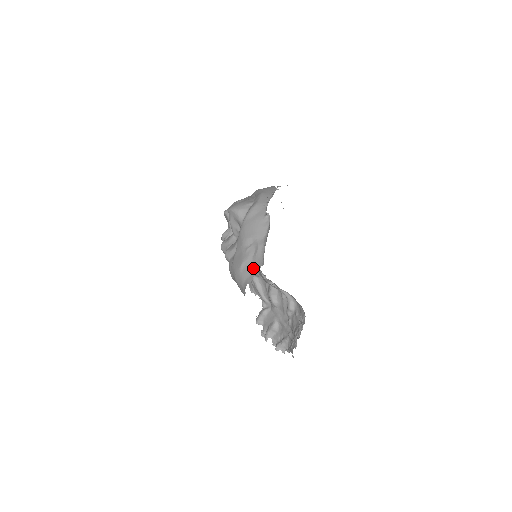
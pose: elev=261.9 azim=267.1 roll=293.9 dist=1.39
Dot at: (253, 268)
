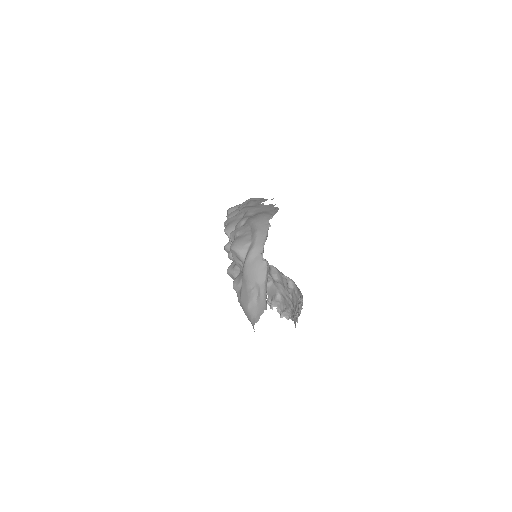
Dot at: (258, 309)
